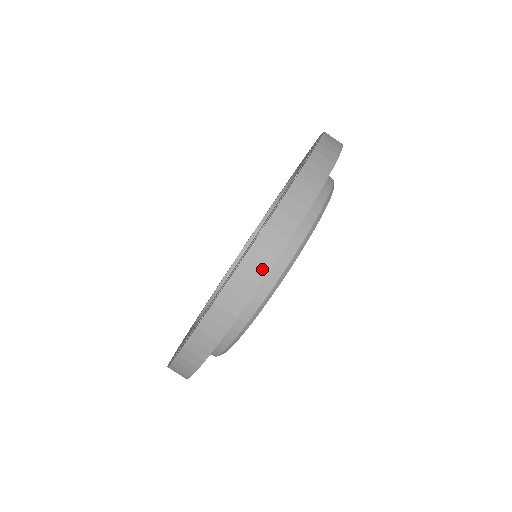
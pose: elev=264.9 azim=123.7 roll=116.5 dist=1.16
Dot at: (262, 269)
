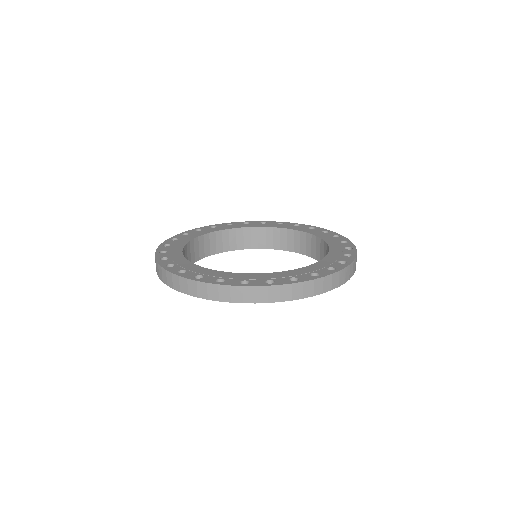
Dot at: (179, 288)
